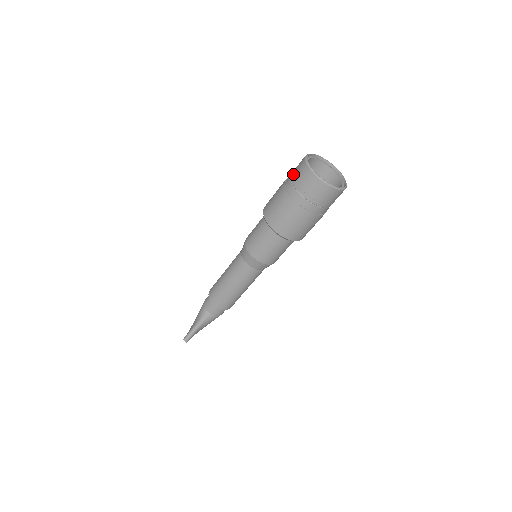
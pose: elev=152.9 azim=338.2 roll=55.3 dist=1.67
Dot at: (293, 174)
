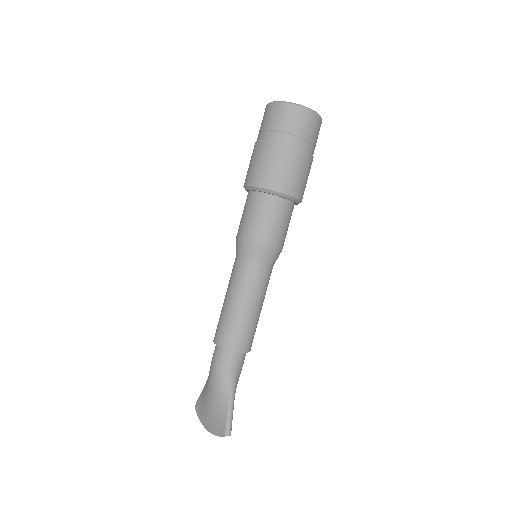
Dot at: (277, 124)
